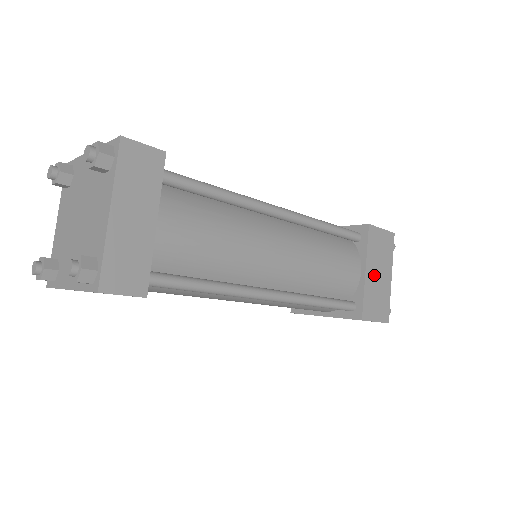
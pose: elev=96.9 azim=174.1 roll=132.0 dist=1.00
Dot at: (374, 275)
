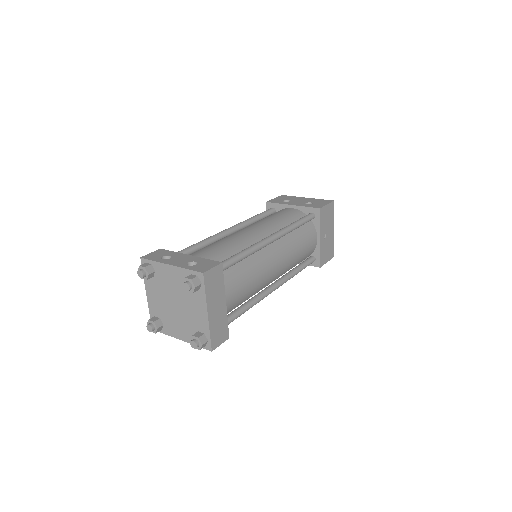
Dot at: (324, 236)
